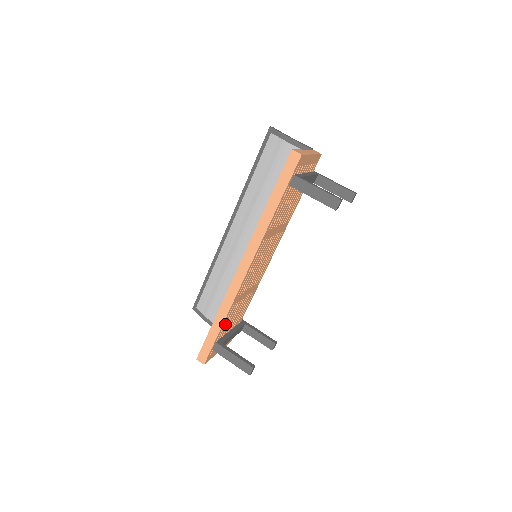
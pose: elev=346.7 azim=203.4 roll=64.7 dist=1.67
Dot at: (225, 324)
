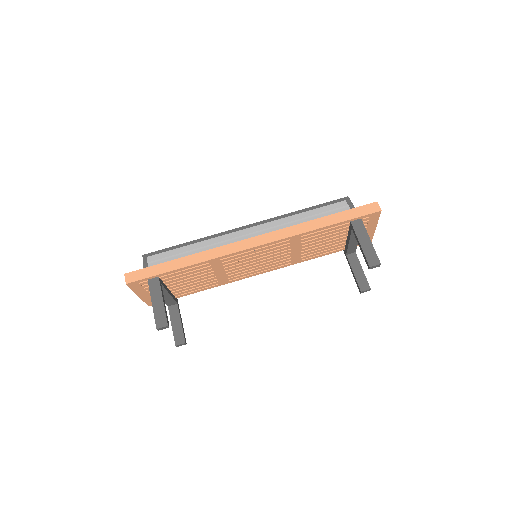
Dot at: (183, 272)
